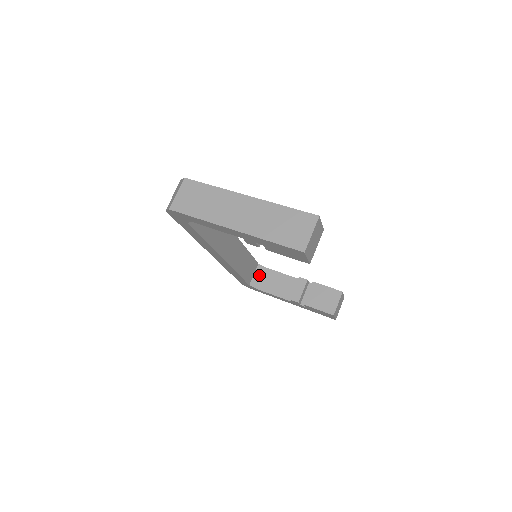
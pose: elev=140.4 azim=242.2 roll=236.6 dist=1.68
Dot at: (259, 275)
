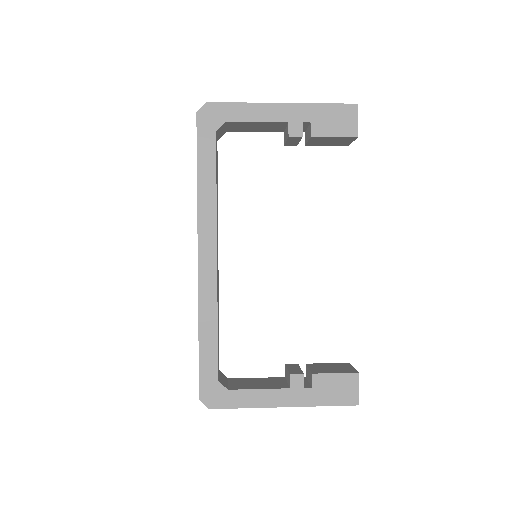
Dot at: (225, 380)
